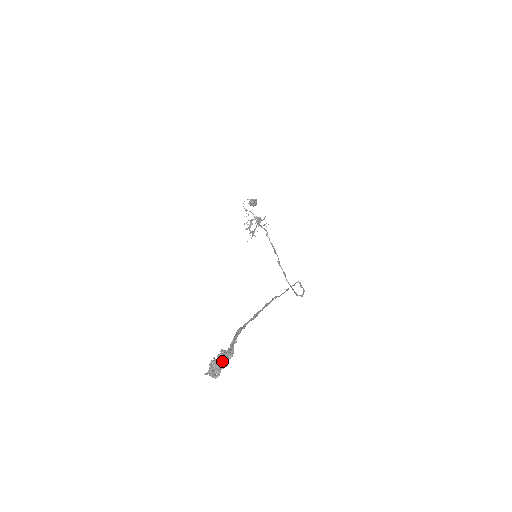
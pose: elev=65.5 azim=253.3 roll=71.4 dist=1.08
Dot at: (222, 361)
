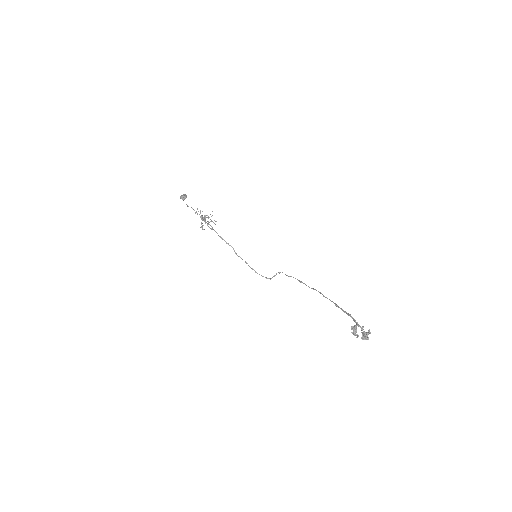
Dot at: (368, 332)
